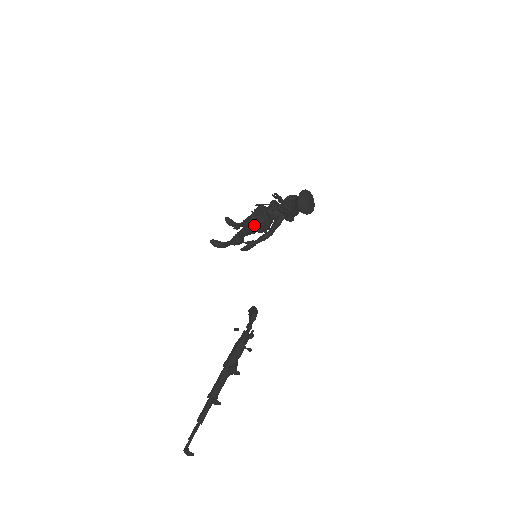
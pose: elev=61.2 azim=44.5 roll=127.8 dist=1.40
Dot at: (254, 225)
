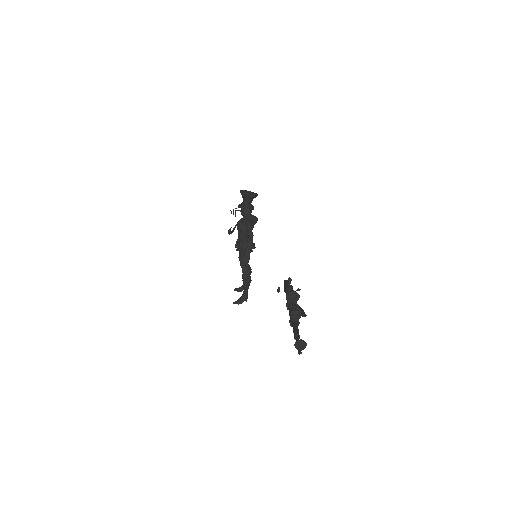
Dot at: (241, 248)
